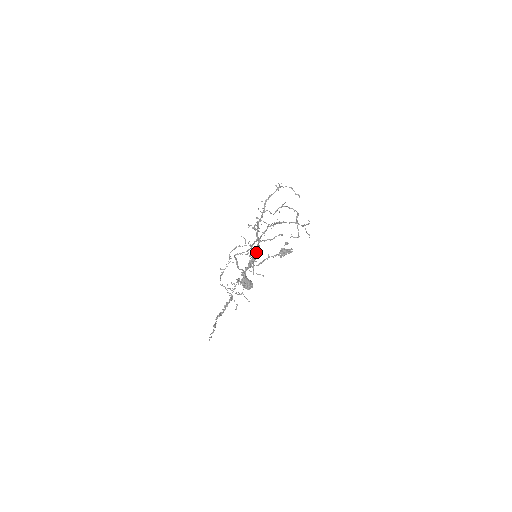
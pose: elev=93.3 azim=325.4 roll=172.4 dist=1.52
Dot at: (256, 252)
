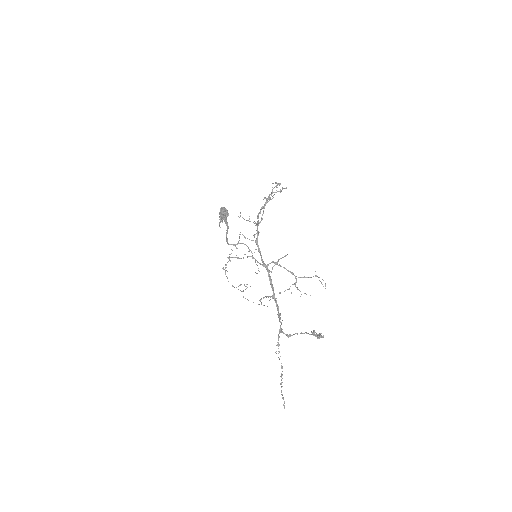
Dot at: occluded
